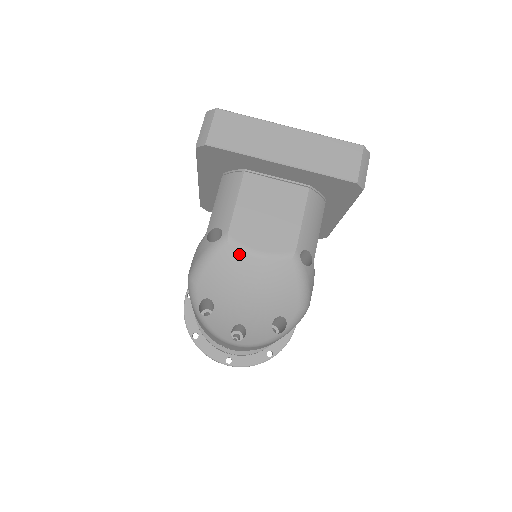
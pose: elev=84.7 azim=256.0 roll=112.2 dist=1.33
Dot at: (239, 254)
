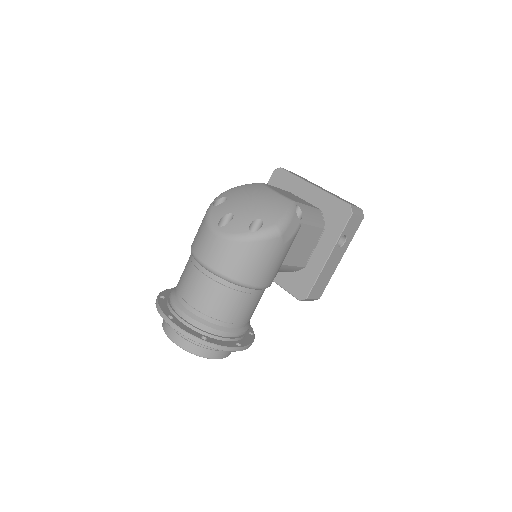
Dot at: (263, 187)
